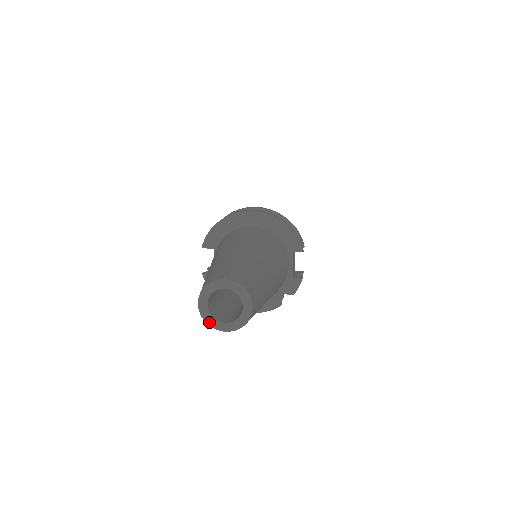
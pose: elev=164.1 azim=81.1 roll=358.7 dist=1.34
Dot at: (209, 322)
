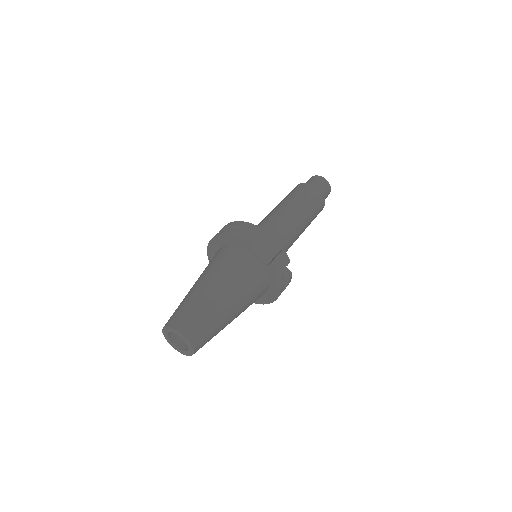
Dot at: (183, 353)
